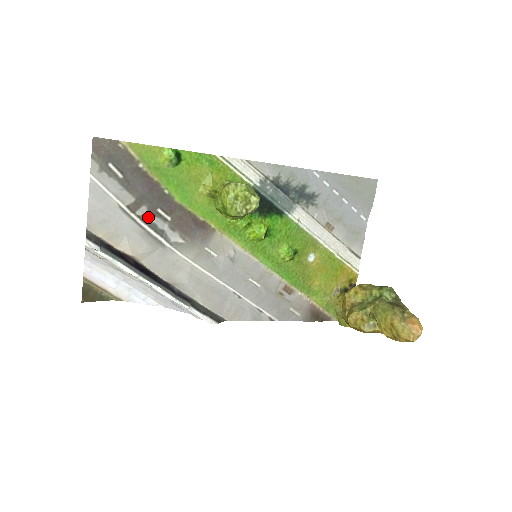
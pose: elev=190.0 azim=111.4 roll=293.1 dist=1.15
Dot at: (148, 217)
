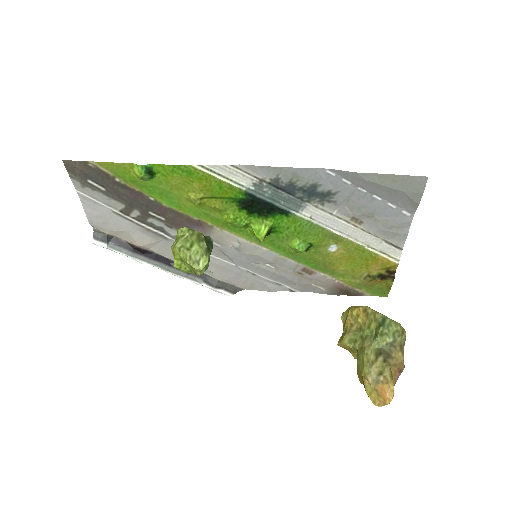
Dot at: (143, 218)
